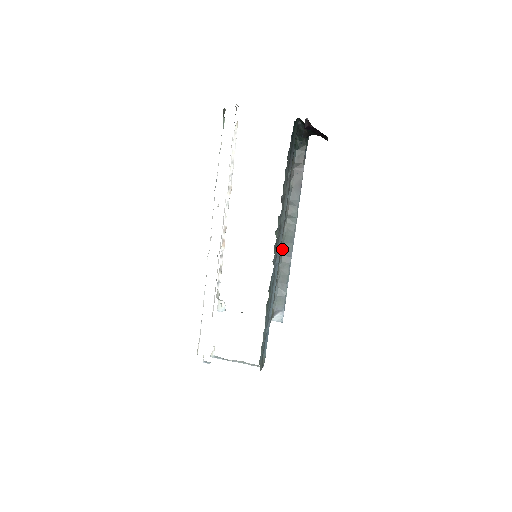
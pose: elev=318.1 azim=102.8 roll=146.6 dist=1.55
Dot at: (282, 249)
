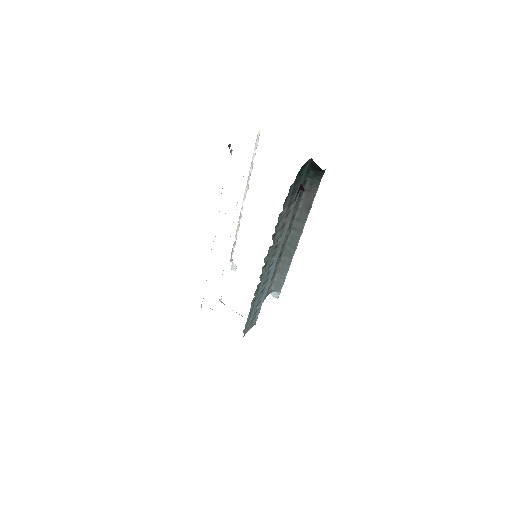
Dot at: (285, 250)
